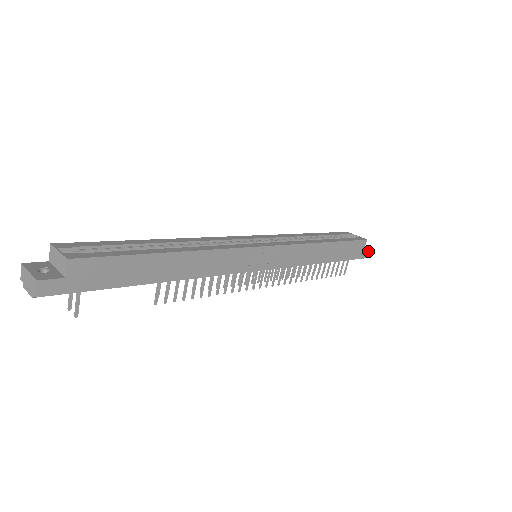
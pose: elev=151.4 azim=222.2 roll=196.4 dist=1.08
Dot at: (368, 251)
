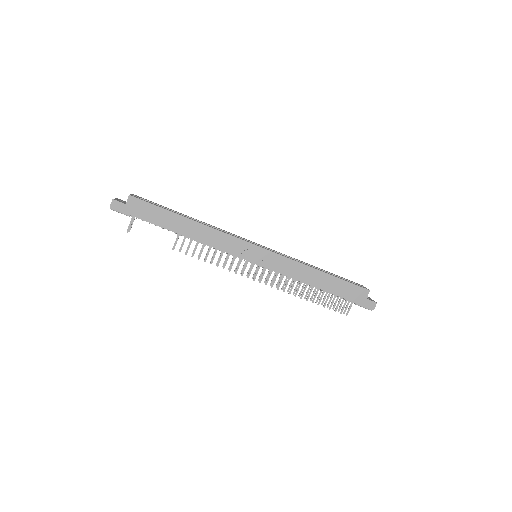
Dot at: (372, 303)
